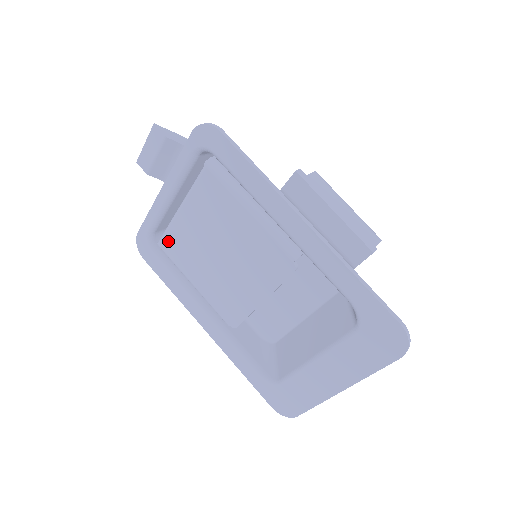
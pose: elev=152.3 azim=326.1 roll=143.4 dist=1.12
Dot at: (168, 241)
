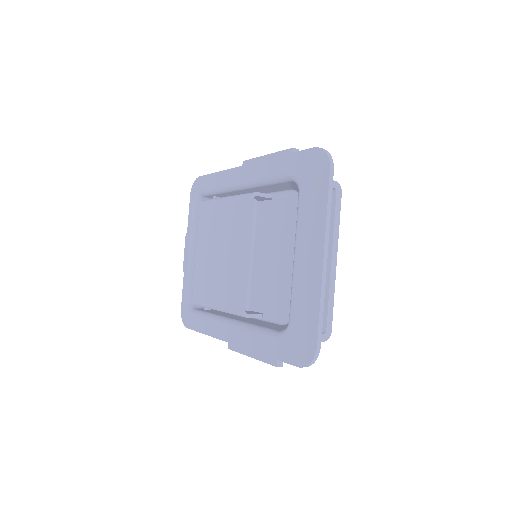
Dot at: (195, 288)
